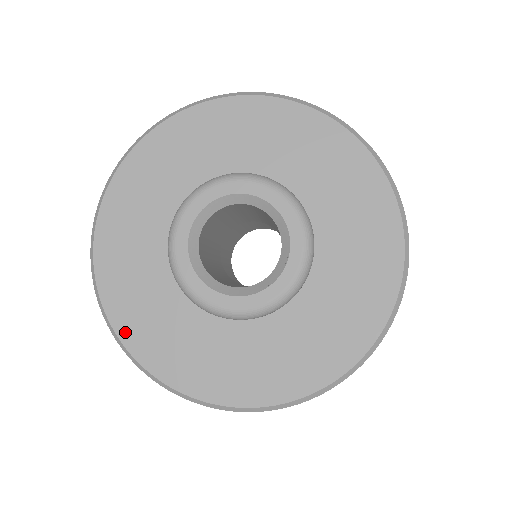
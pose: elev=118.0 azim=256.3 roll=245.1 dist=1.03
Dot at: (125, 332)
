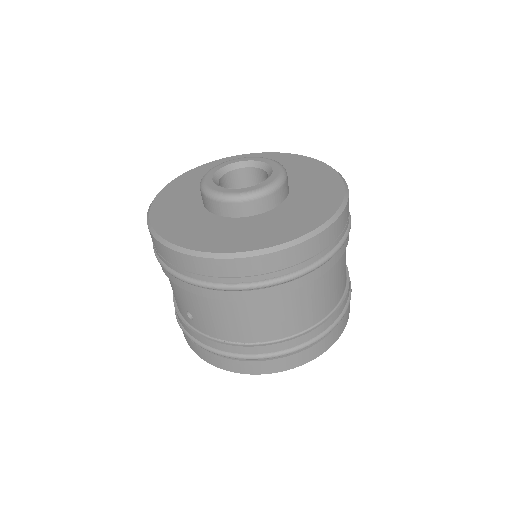
Dot at: (156, 206)
